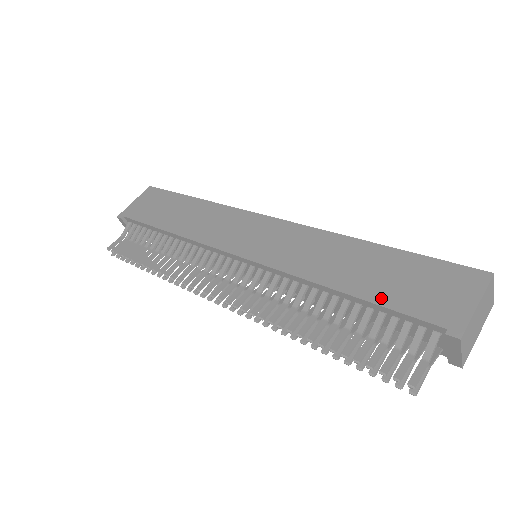
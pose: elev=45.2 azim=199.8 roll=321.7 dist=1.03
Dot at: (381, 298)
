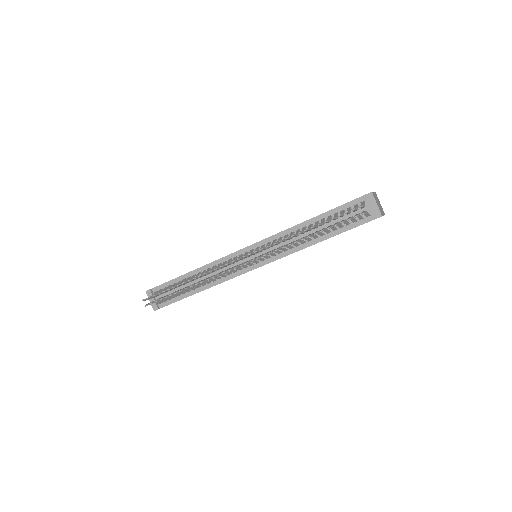
Dot at: (332, 209)
